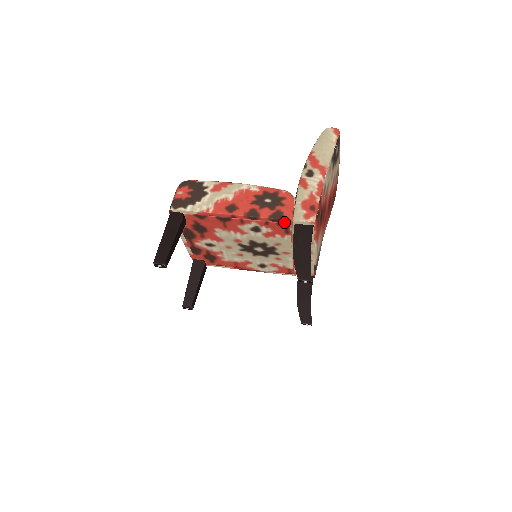
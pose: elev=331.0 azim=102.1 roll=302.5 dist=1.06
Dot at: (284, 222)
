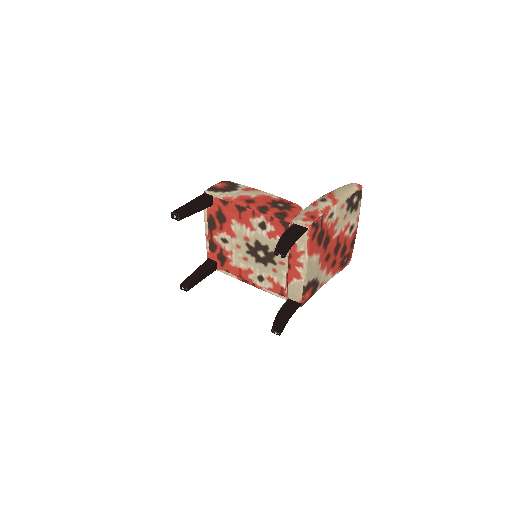
Dot at: (285, 221)
